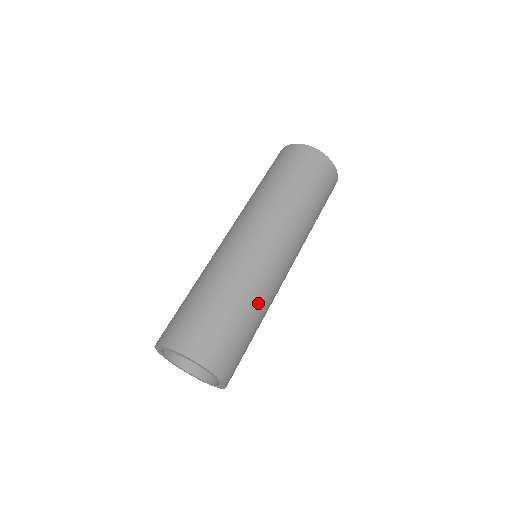
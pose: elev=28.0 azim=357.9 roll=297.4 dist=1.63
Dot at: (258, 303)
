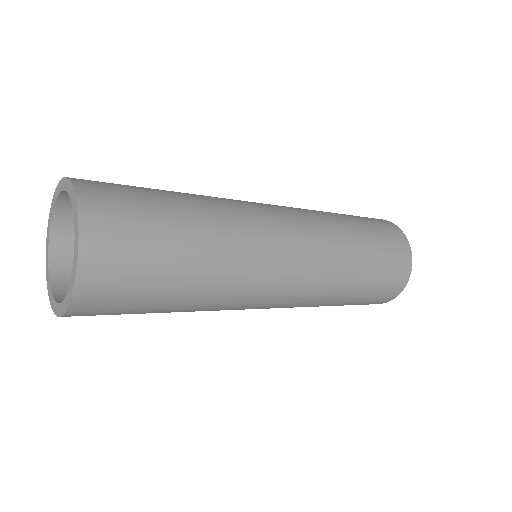
Dot at: (218, 246)
